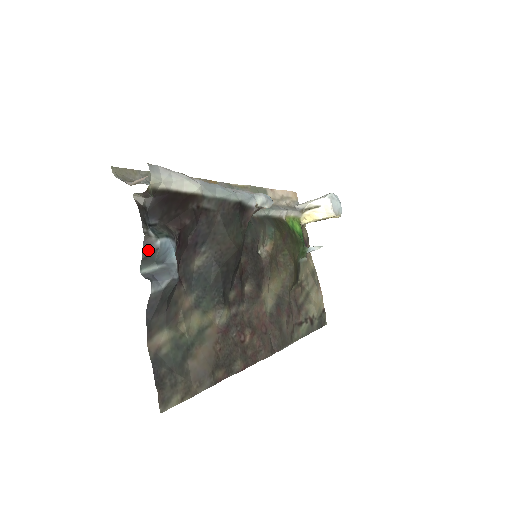
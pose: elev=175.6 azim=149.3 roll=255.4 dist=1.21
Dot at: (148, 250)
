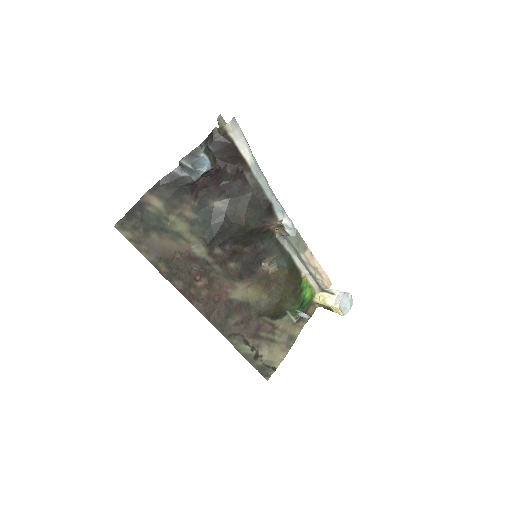
Dot at: (194, 154)
